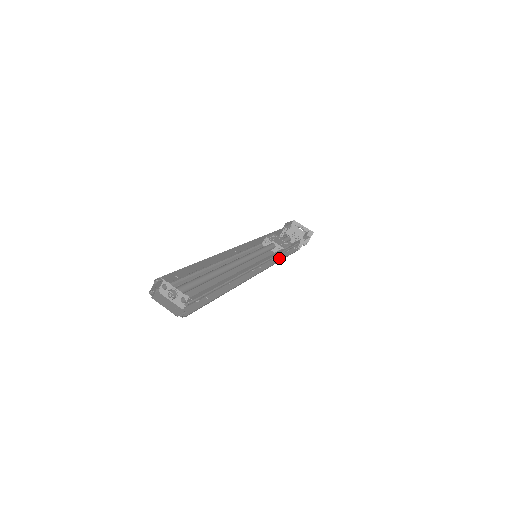
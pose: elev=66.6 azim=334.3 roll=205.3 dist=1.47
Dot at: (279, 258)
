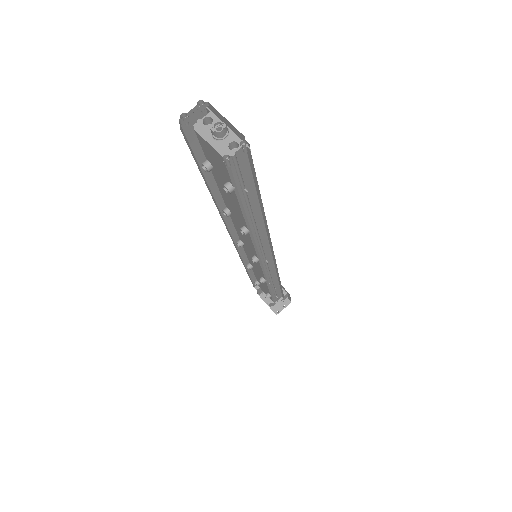
Dot at: occluded
